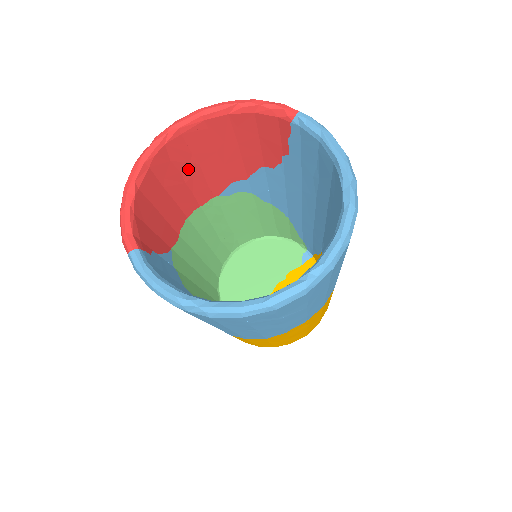
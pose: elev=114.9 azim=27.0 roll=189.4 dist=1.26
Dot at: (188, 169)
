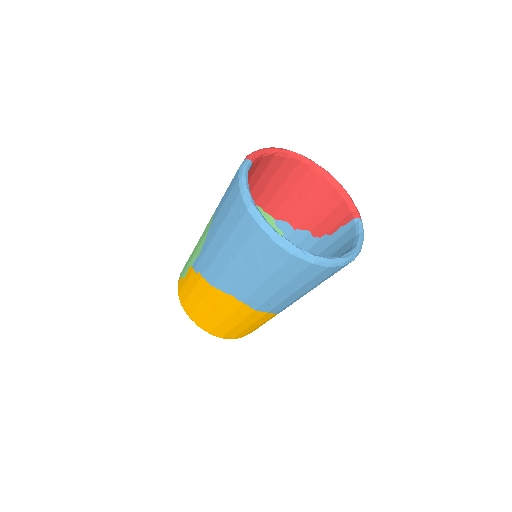
Dot at: (288, 186)
